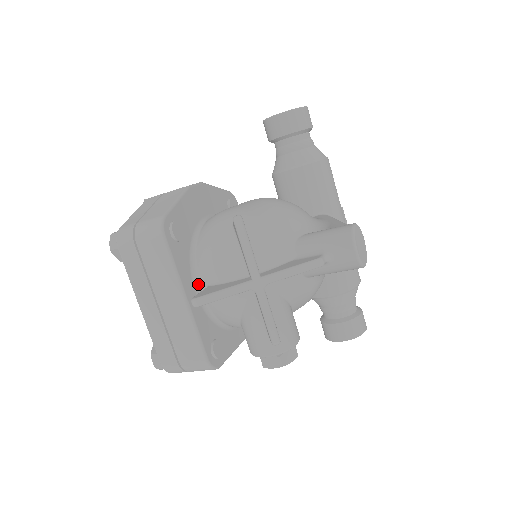
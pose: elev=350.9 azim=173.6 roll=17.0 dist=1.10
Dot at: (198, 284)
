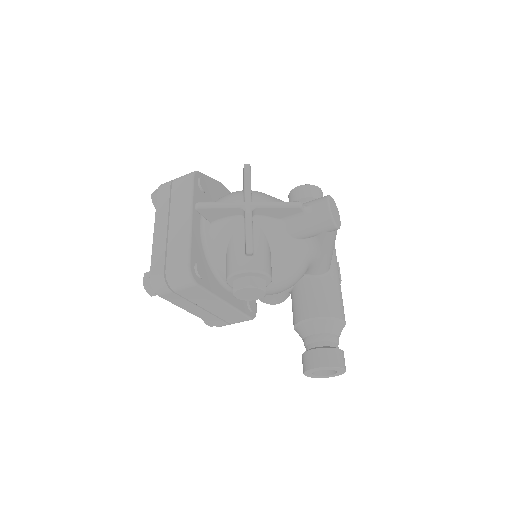
Dot at: (204, 221)
